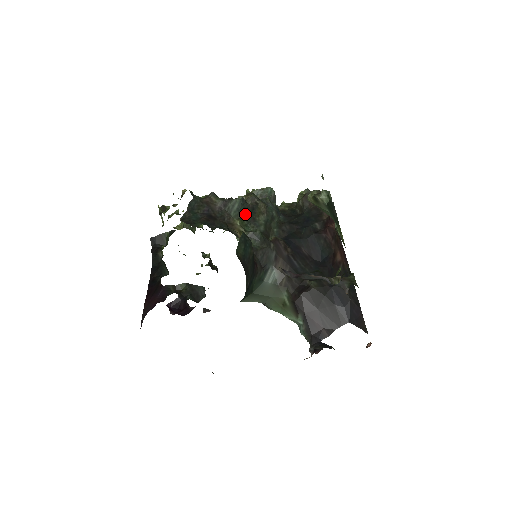
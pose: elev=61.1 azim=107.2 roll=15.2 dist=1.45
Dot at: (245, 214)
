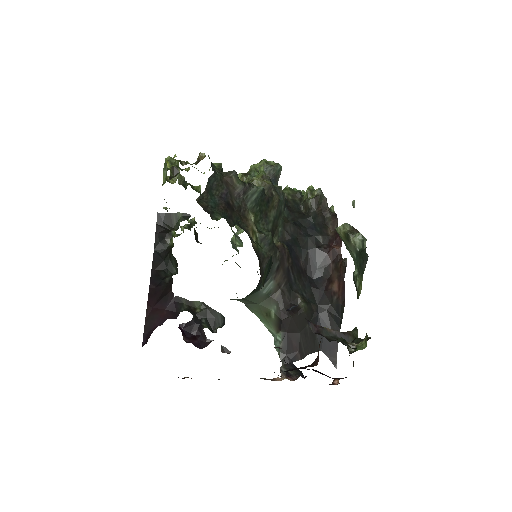
Dot at: (260, 208)
